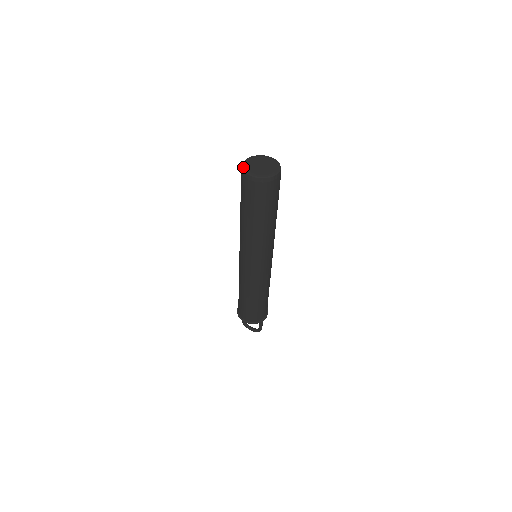
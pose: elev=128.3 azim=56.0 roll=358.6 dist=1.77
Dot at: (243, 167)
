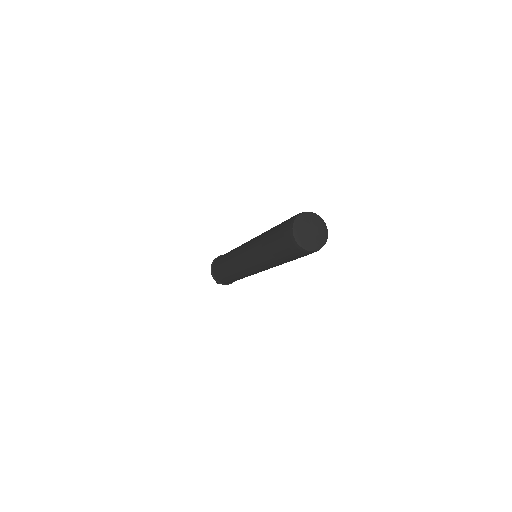
Dot at: (298, 217)
